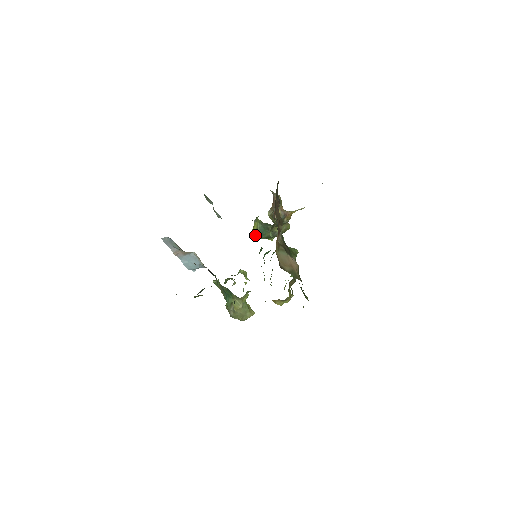
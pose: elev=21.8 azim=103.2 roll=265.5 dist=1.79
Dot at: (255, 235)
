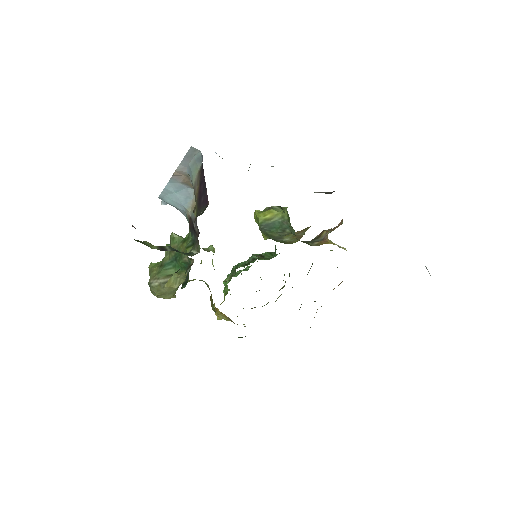
Dot at: (260, 222)
